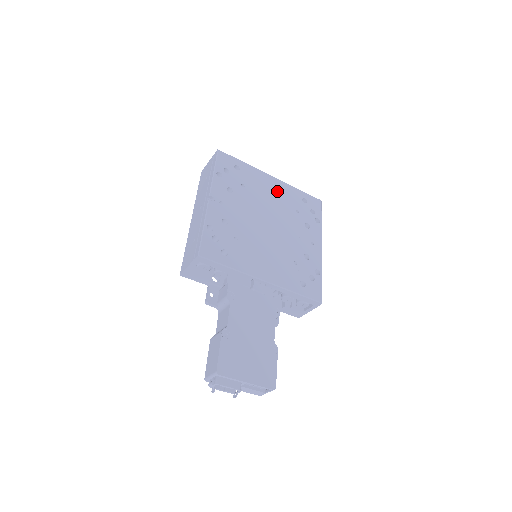
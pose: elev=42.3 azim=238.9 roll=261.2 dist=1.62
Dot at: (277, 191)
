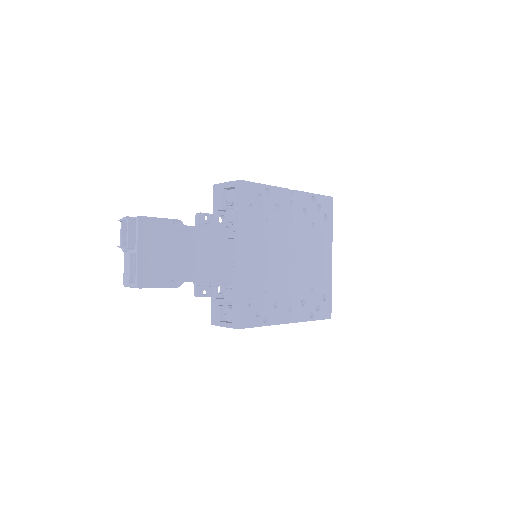
Dot at: (322, 264)
